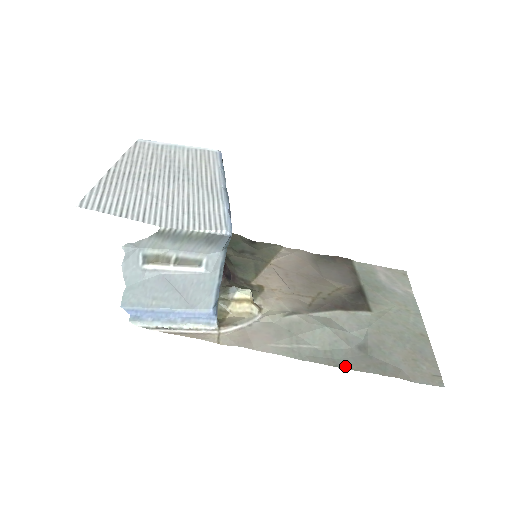
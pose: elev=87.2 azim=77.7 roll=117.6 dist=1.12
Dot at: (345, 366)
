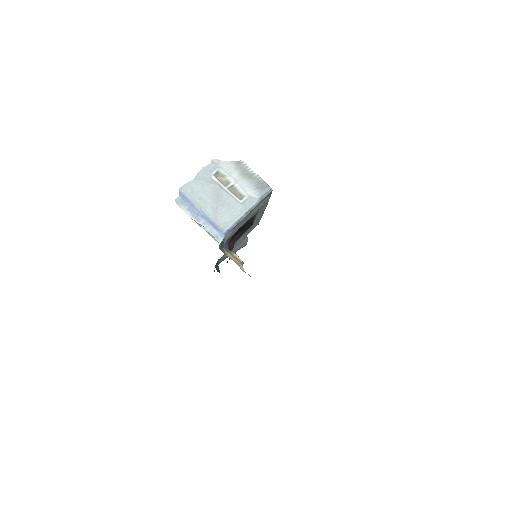
Dot at: occluded
